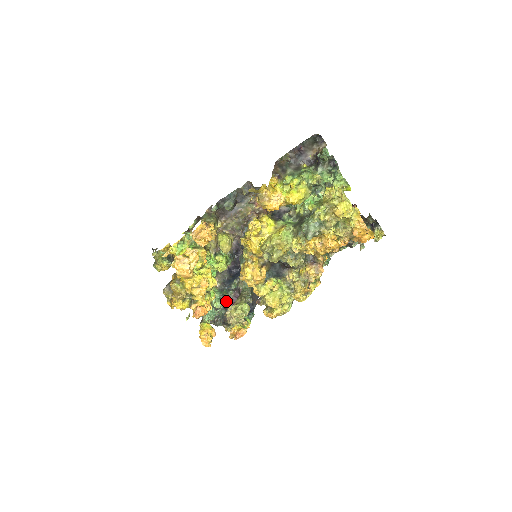
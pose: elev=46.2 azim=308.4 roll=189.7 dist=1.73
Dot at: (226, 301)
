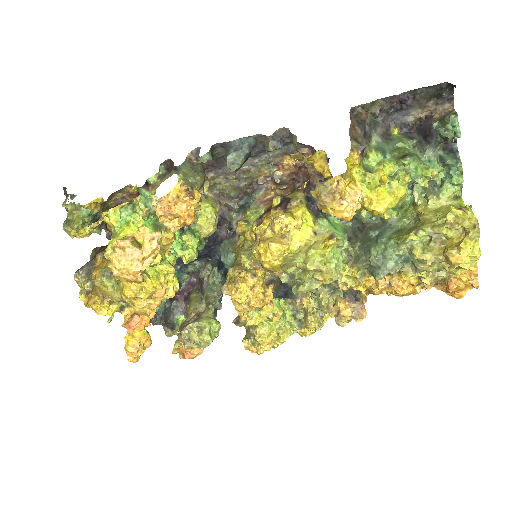
Dot at: occluded
